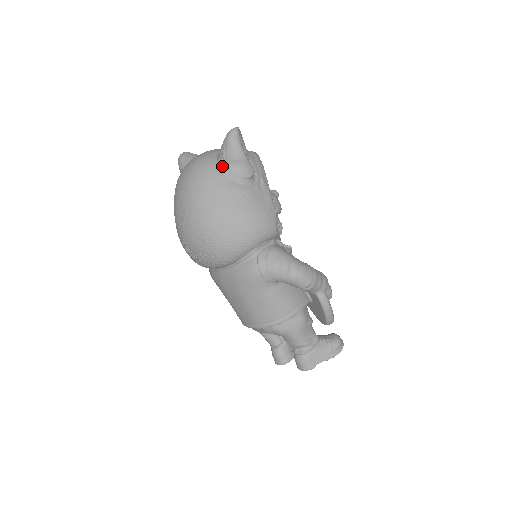
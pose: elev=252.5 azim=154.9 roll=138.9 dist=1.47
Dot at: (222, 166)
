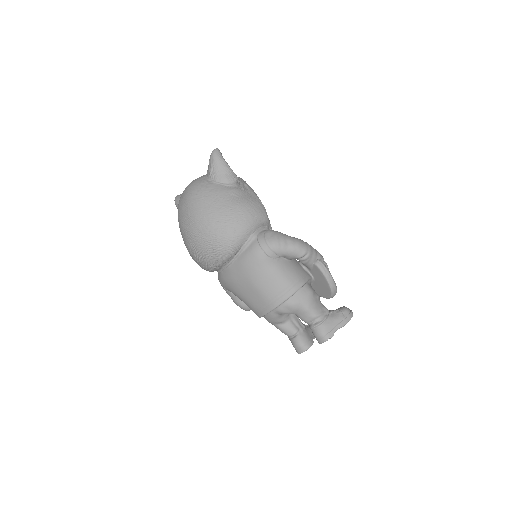
Dot at: (212, 178)
